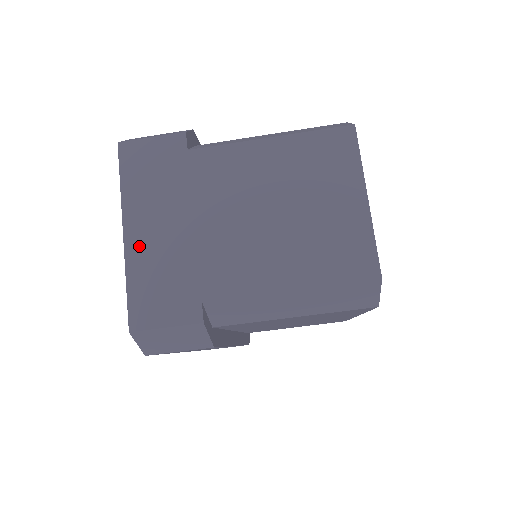
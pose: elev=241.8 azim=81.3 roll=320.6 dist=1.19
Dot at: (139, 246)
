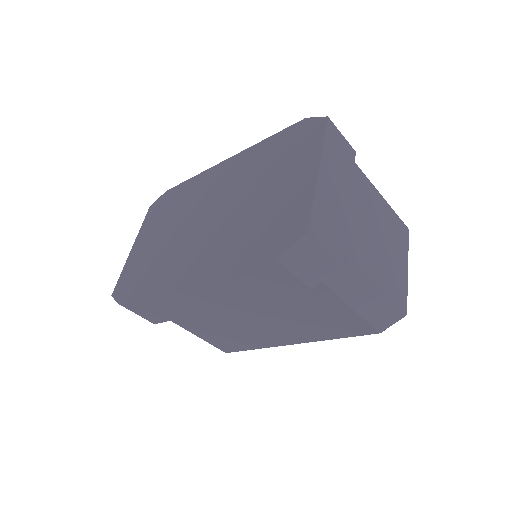
Dot at: (324, 186)
